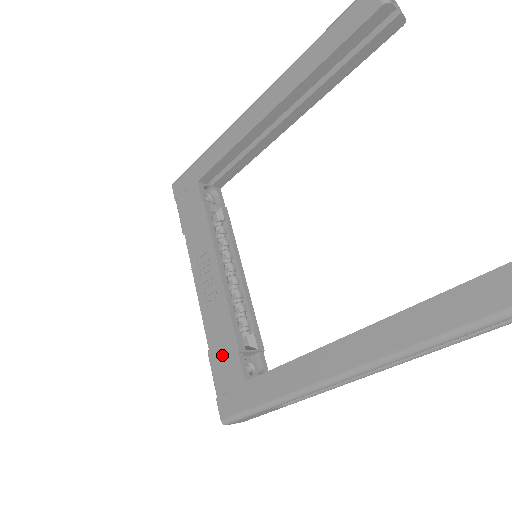
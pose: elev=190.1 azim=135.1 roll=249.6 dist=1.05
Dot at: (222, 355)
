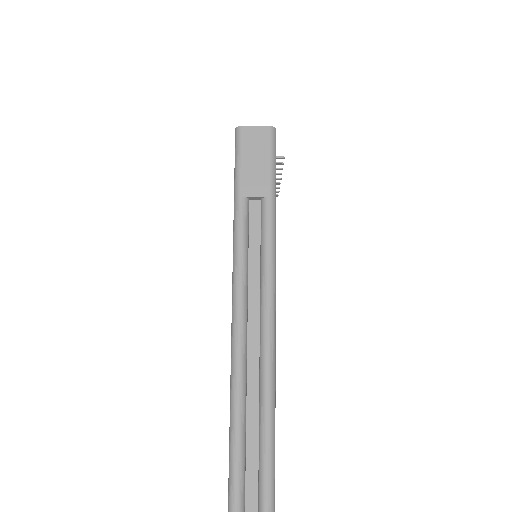
Dot at: occluded
